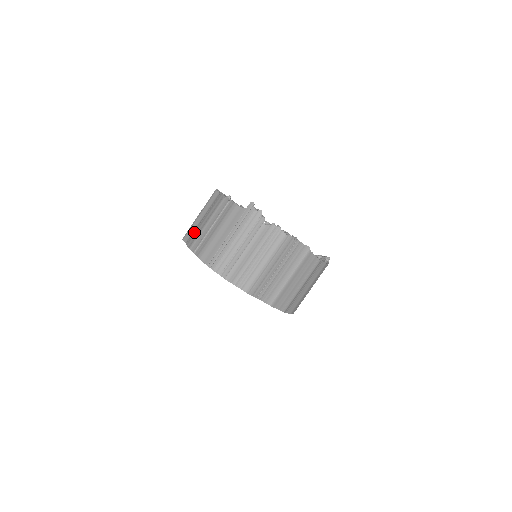
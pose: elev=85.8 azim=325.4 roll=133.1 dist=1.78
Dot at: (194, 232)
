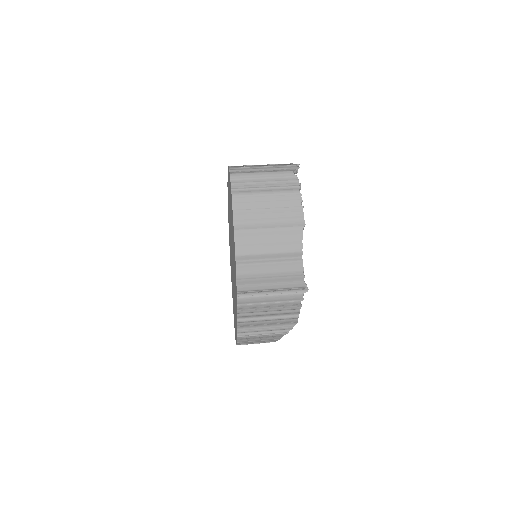
Dot at: occluded
